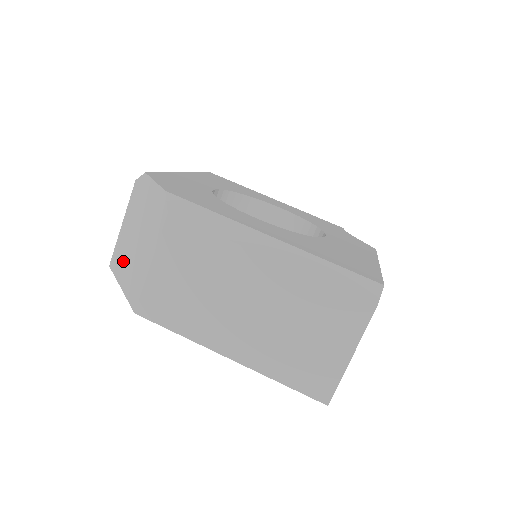
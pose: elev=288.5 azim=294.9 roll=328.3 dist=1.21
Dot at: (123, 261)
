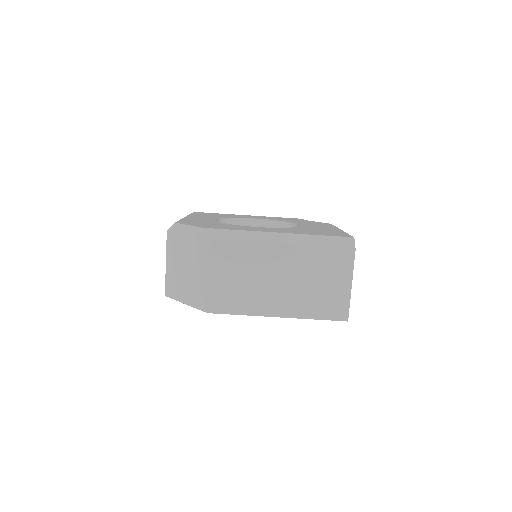
Dot at: (179, 286)
